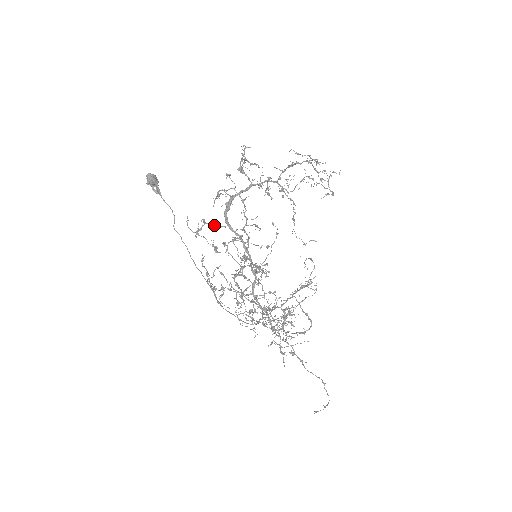
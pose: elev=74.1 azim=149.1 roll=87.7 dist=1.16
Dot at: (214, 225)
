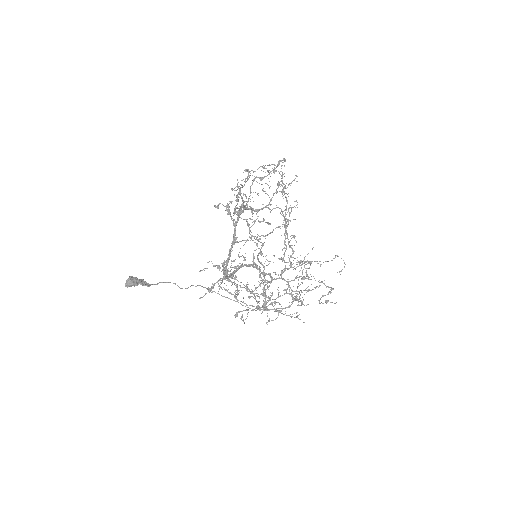
Dot at: occluded
